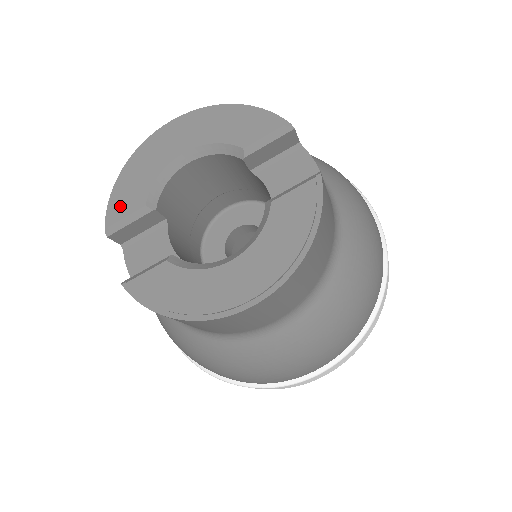
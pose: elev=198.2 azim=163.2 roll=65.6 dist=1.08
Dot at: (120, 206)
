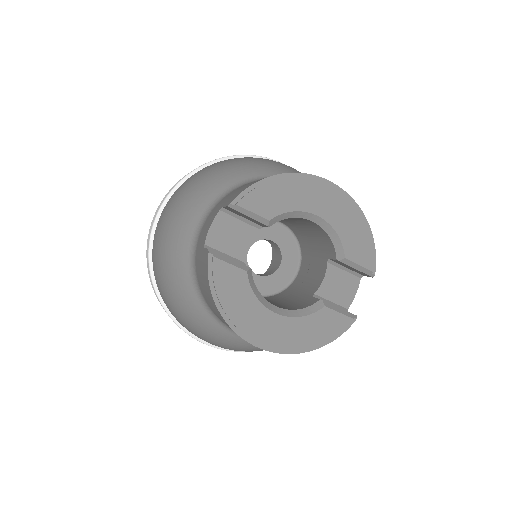
Dot at: (256, 200)
